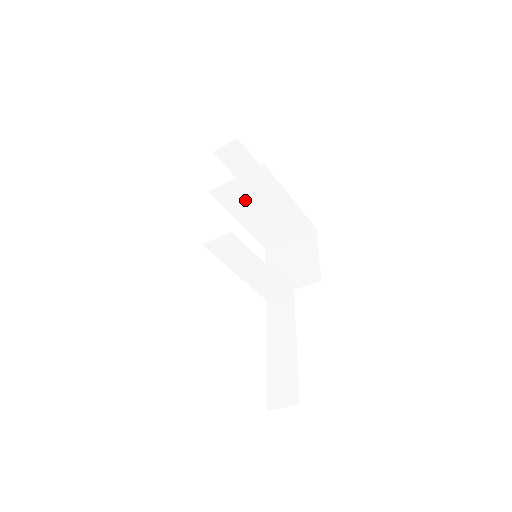
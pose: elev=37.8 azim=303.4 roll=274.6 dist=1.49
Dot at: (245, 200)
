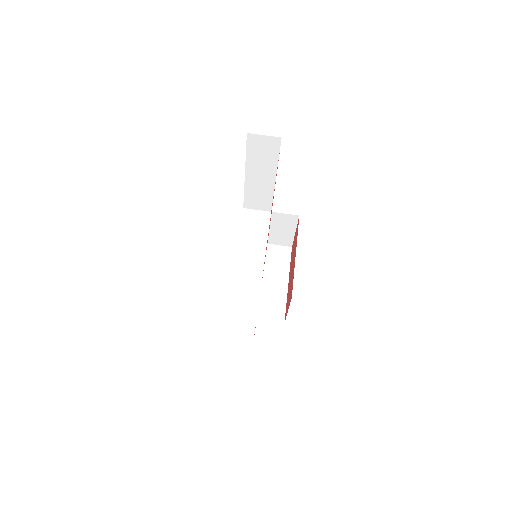
Dot at: occluded
